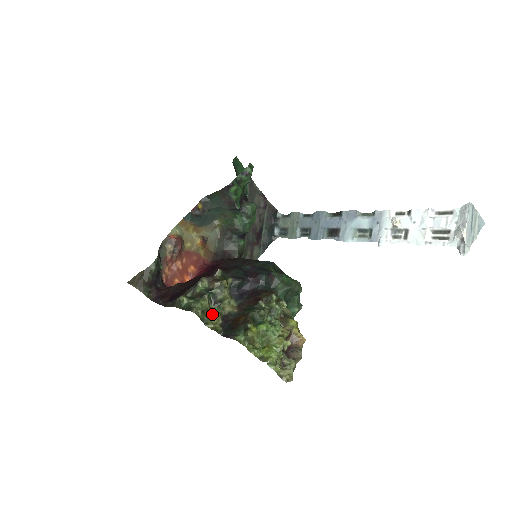
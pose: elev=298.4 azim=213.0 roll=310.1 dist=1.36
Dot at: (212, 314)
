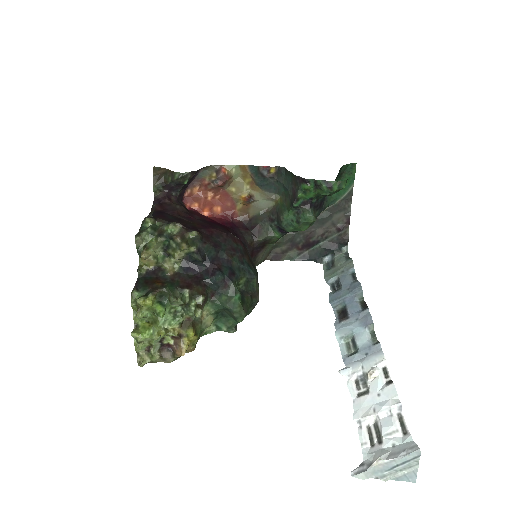
Dot at: (143, 255)
